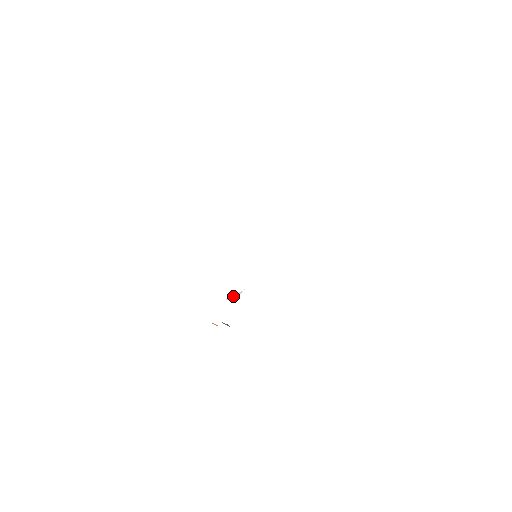
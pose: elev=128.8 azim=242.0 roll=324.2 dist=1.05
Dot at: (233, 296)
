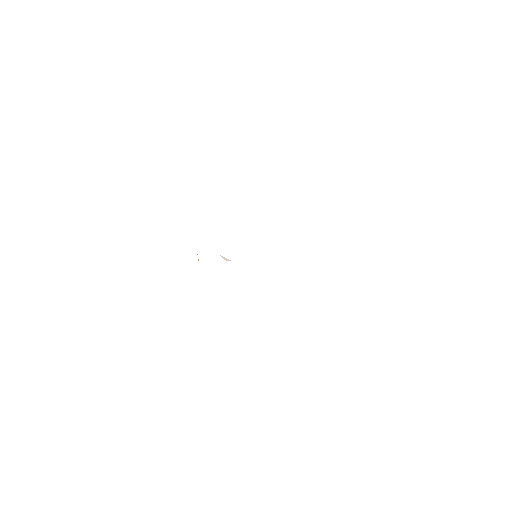
Dot at: (225, 258)
